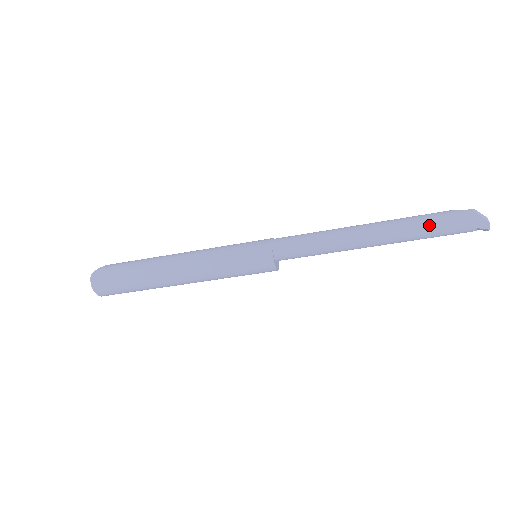
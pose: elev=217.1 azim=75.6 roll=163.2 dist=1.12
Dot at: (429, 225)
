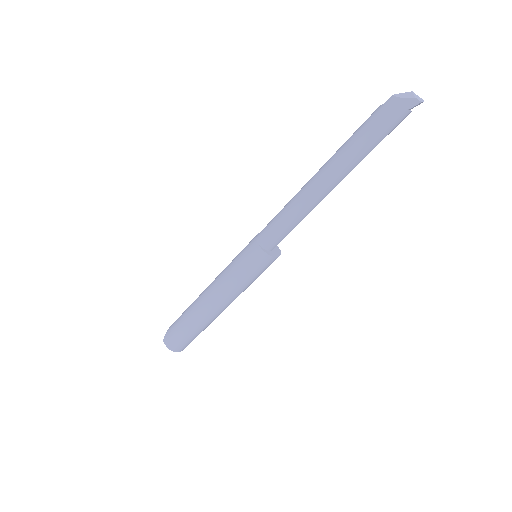
Dot at: (363, 140)
